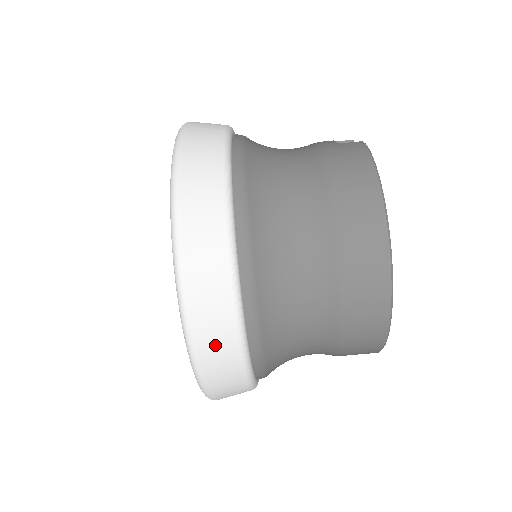
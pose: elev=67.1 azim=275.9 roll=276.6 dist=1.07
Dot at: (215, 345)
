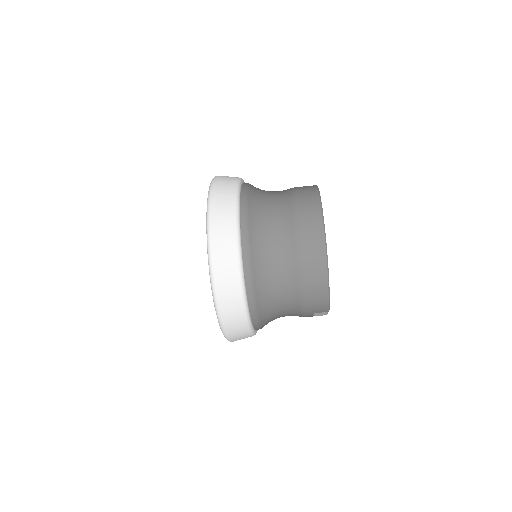
Dot at: (224, 255)
